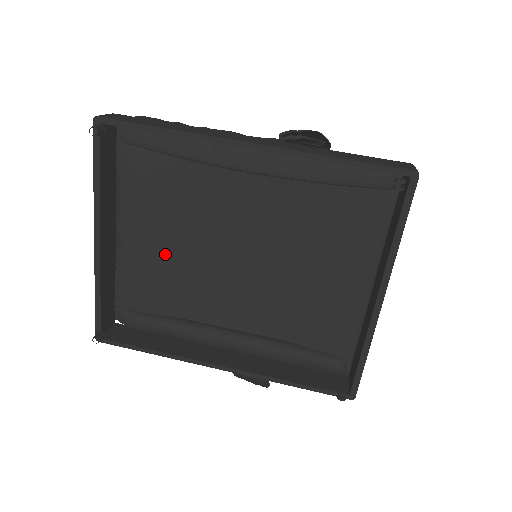
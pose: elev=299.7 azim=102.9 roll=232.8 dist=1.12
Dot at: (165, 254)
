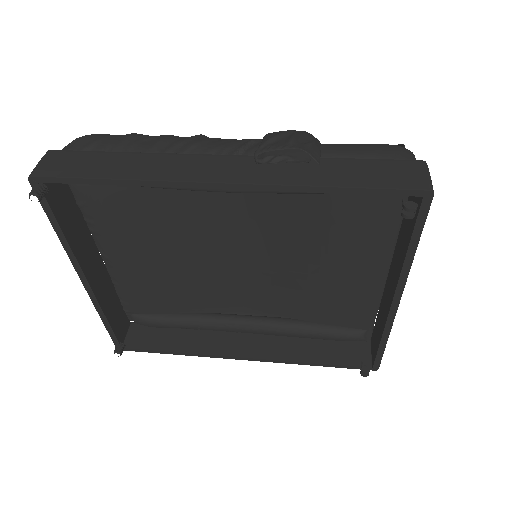
Dot at: (159, 268)
